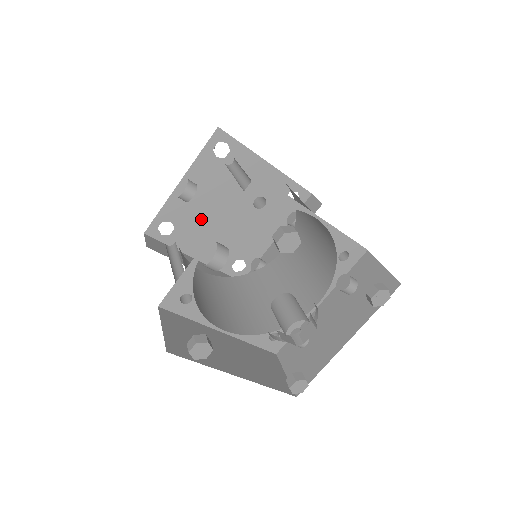
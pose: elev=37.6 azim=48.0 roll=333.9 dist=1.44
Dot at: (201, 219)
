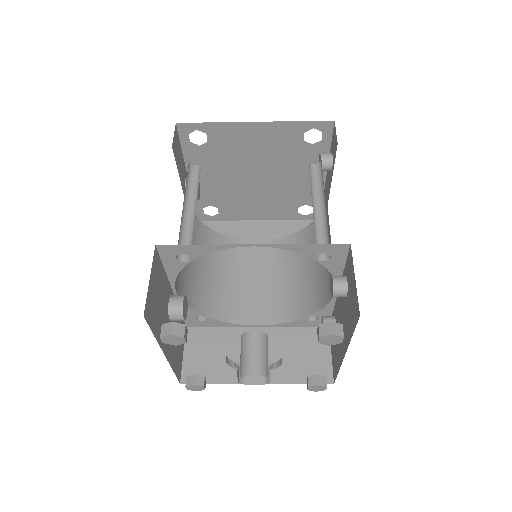
Dot at: (234, 193)
